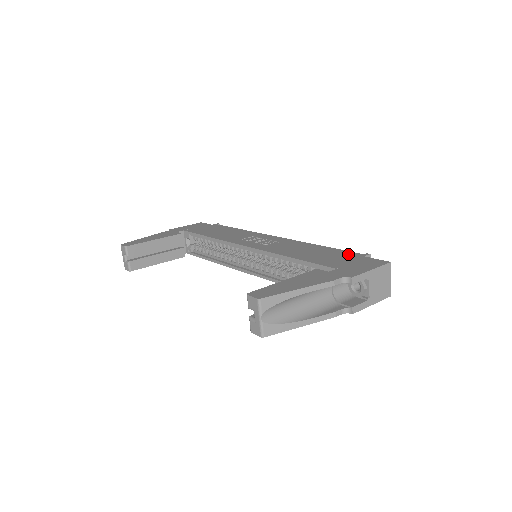
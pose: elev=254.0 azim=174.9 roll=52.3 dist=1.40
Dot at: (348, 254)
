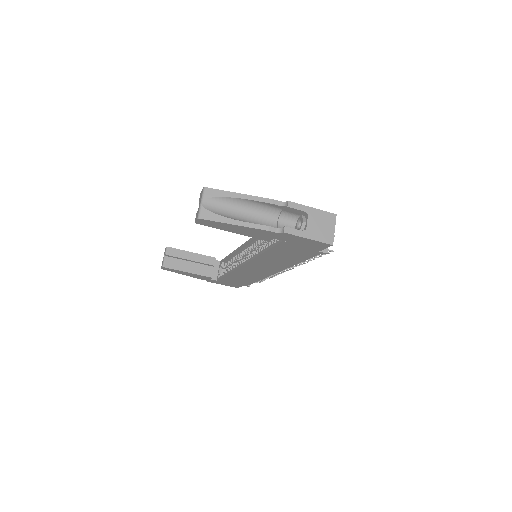
Dot at: occluded
